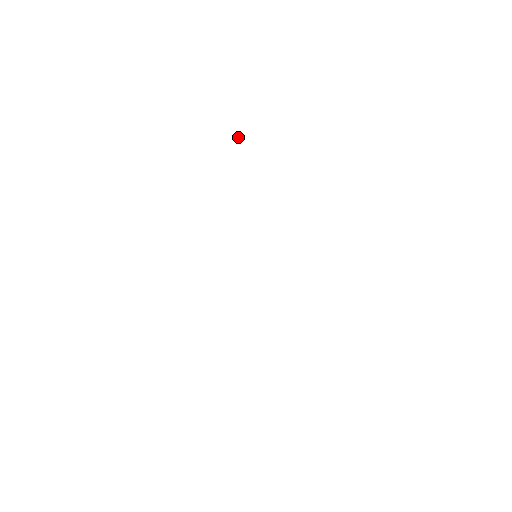
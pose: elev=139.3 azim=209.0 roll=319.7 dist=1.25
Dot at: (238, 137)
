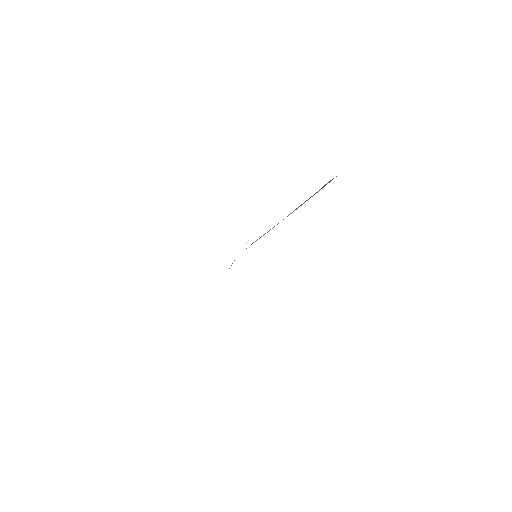
Dot at: (246, 243)
